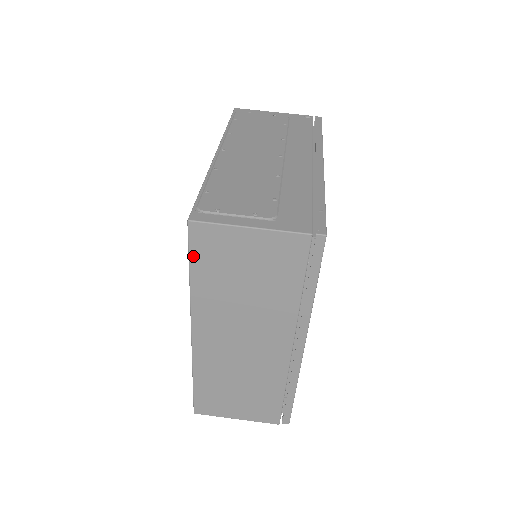
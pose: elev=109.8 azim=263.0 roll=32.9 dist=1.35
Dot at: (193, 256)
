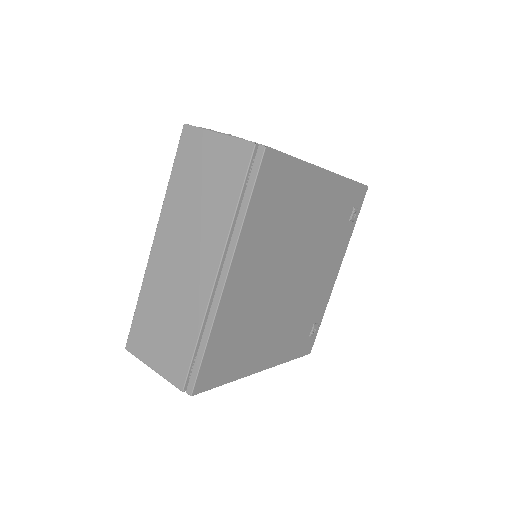
Dot at: (178, 157)
